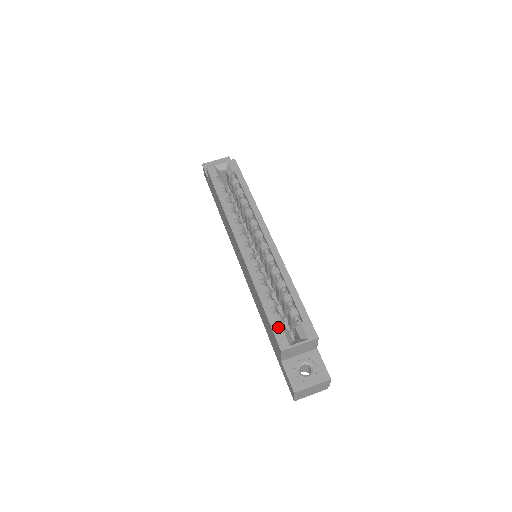
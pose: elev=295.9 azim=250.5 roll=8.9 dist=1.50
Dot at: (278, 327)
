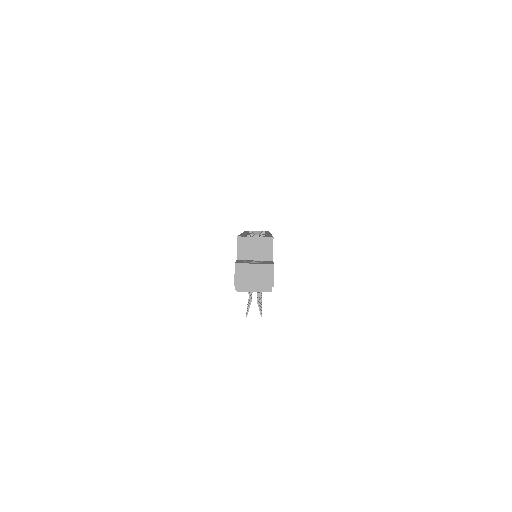
Dot at: occluded
